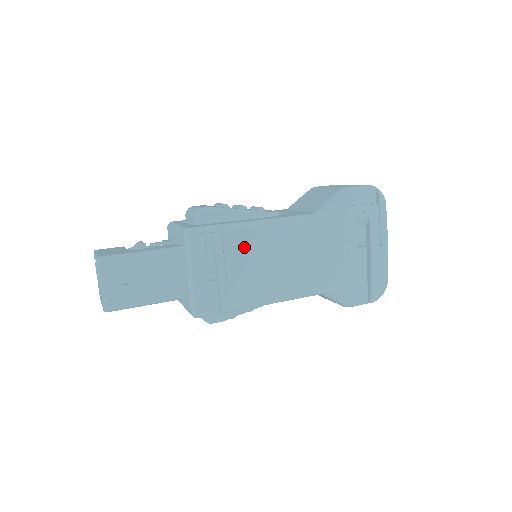
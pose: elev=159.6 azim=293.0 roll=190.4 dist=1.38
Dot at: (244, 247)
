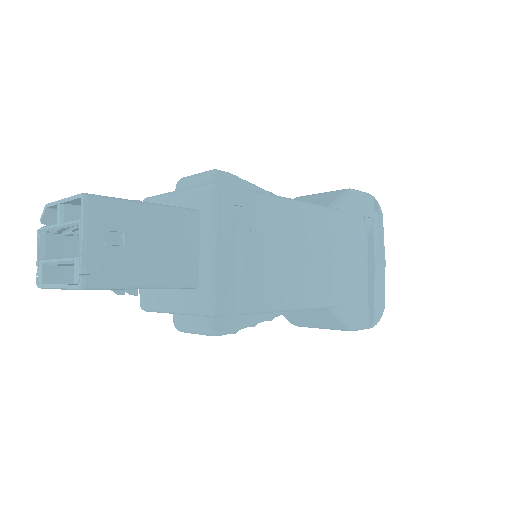
Dot at: (271, 225)
